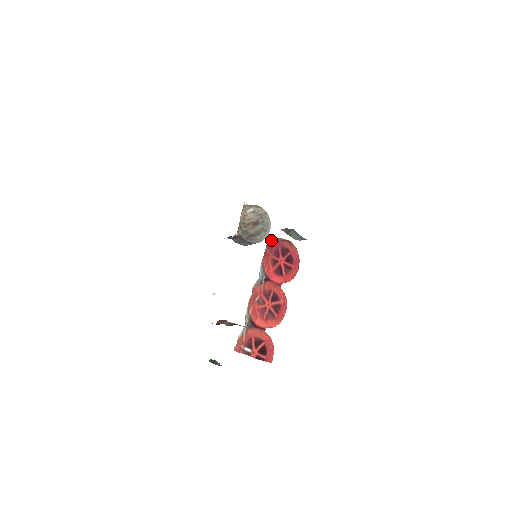
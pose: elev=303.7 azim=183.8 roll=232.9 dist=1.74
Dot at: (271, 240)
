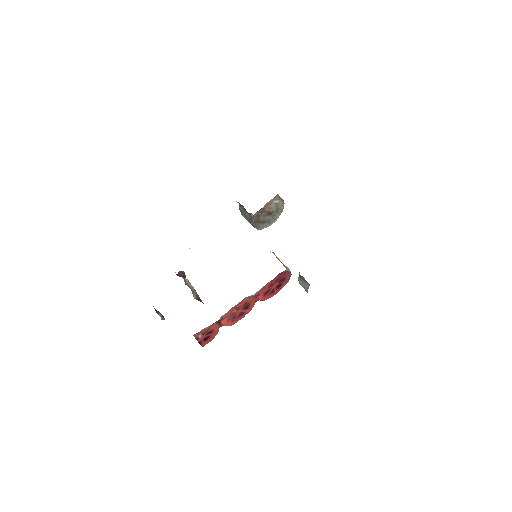
Dot at: (285, 271)
